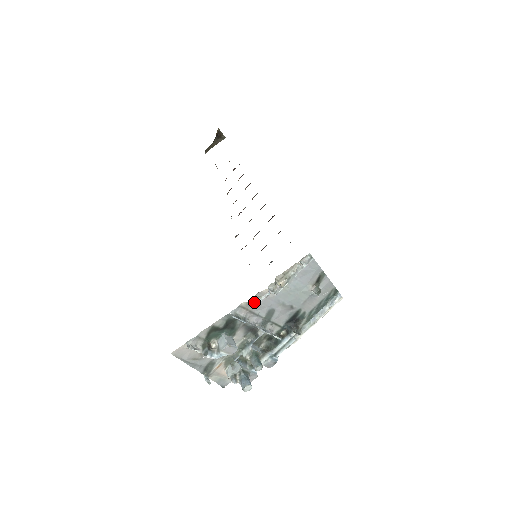
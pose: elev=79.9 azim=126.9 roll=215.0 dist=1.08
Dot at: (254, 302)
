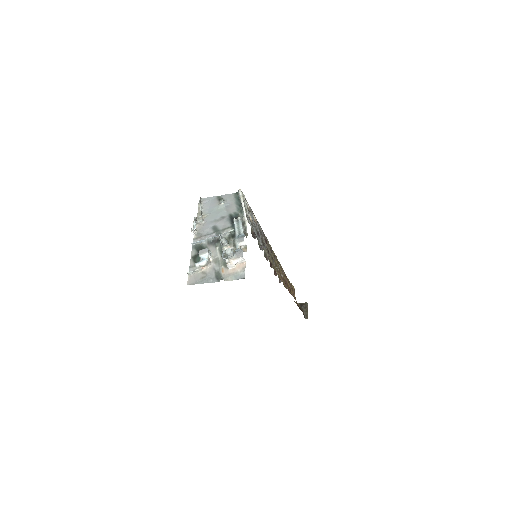
Dot at: (200, 233)
